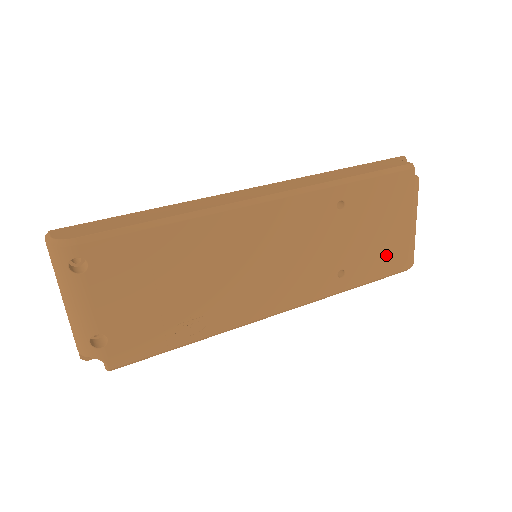
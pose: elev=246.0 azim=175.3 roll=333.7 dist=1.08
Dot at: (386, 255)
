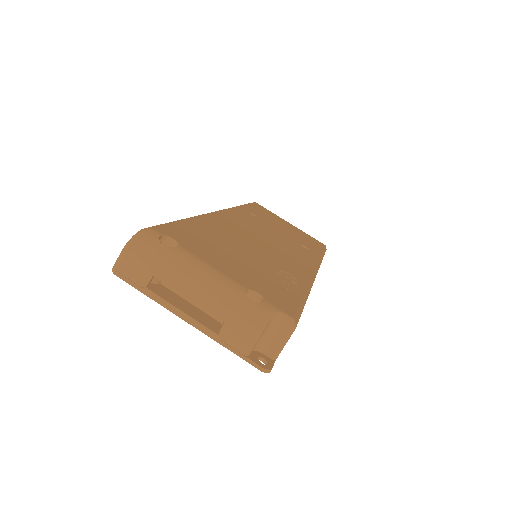
Dot at: (307, 239)
